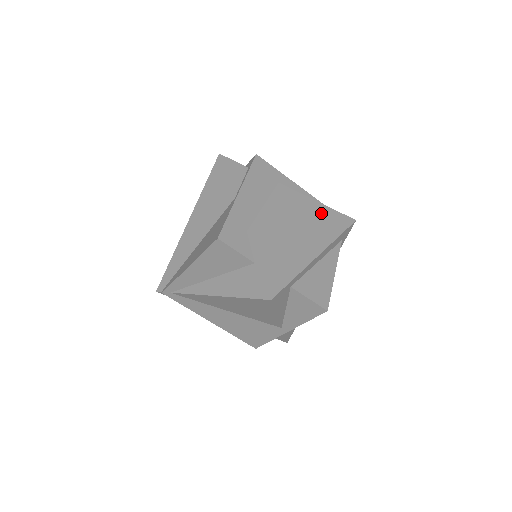
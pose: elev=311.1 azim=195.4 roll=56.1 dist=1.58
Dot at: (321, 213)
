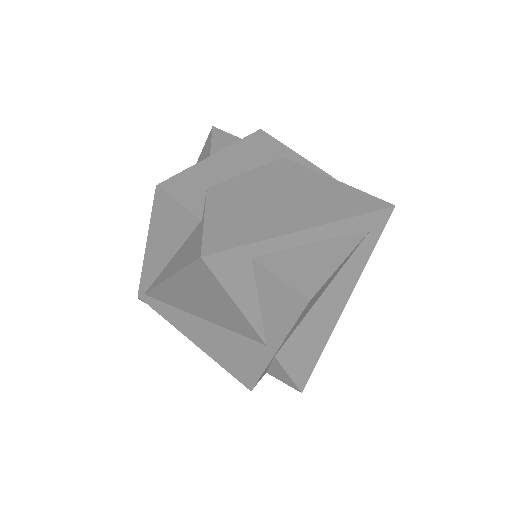
Dot at: (337, 190)
